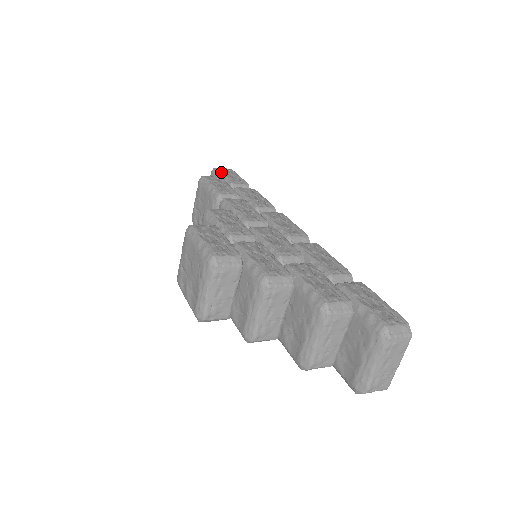
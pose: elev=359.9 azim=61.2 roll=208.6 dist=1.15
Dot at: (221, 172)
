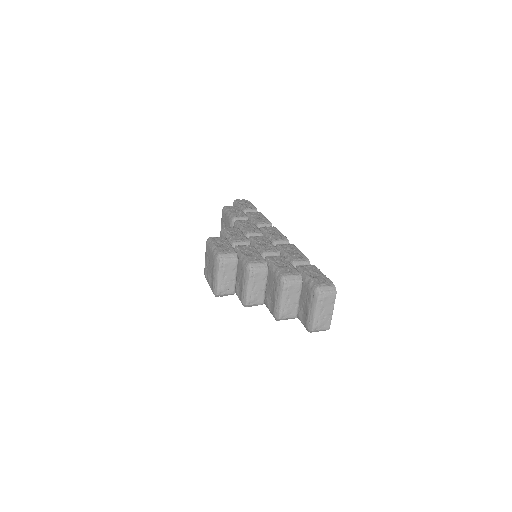
Dot at: (239, 202)
